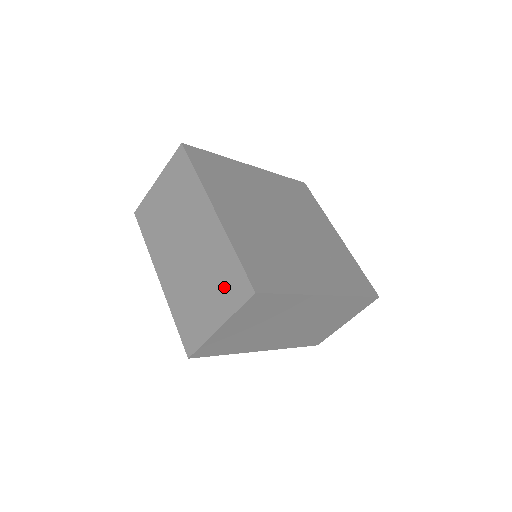
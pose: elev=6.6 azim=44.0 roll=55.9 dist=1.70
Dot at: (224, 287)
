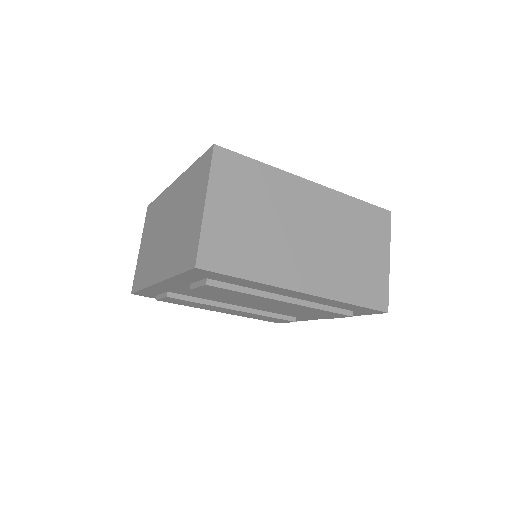
Dot at: (196, 185)
